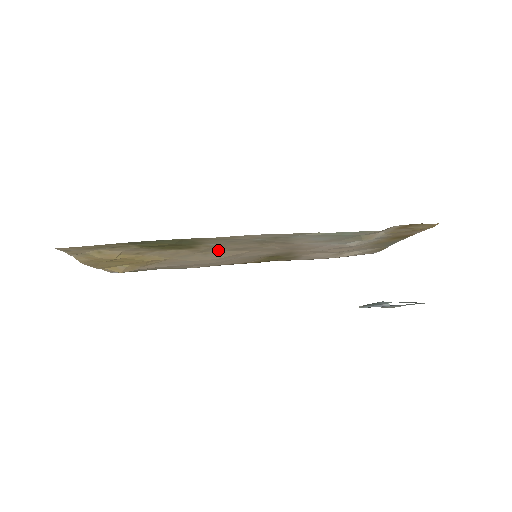
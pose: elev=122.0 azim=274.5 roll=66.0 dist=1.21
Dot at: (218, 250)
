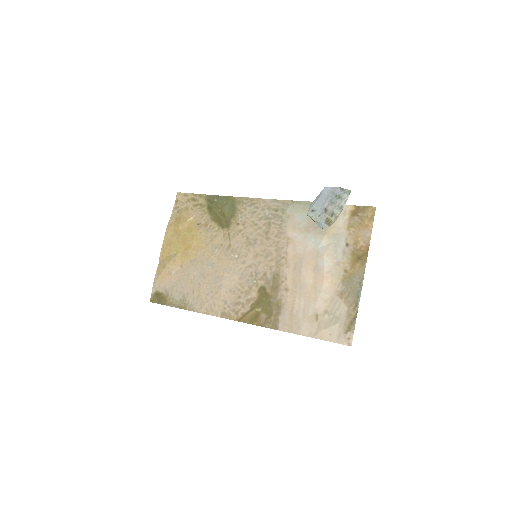
Dot at: (238, 242)
